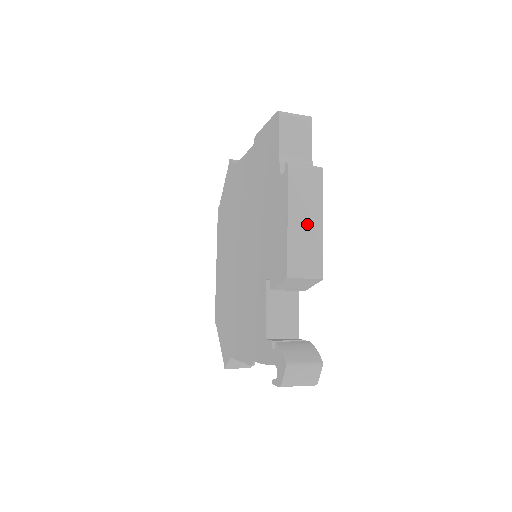
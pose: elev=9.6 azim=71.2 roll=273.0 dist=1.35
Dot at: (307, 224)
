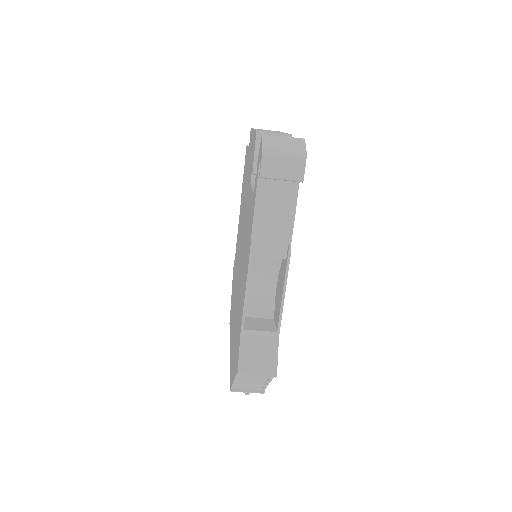
Dot at: occluded
